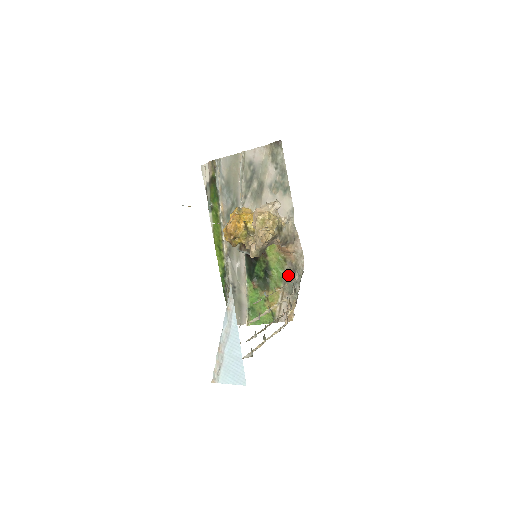
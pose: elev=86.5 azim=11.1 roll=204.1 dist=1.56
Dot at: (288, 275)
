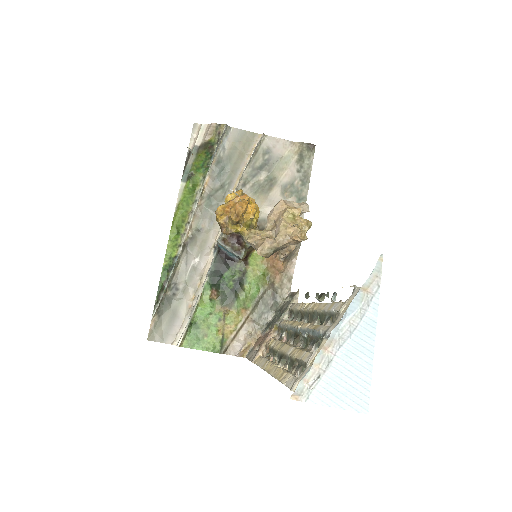
Dot at: (263, 297)
